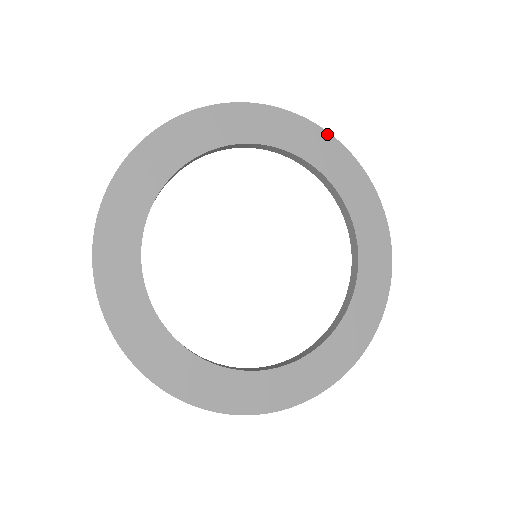
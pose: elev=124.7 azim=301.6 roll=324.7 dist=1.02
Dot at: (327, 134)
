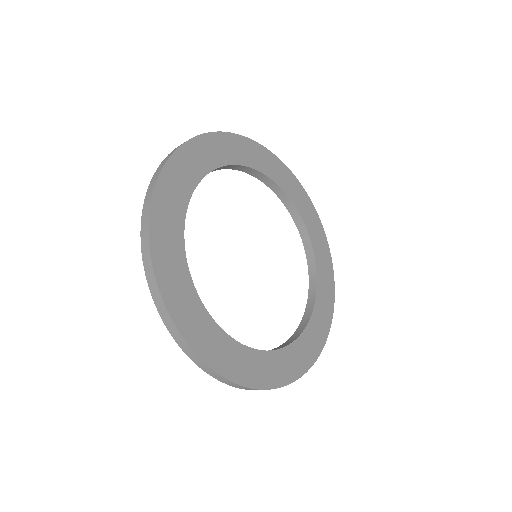
Dot at: (296, 179)
